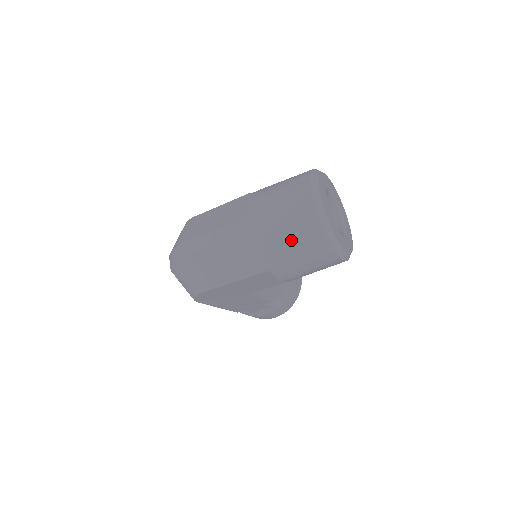
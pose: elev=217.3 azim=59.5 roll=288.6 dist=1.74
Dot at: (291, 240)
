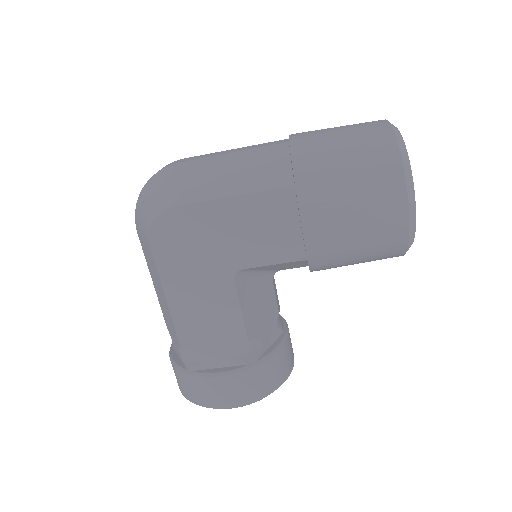
Dot at: (345, 147)
